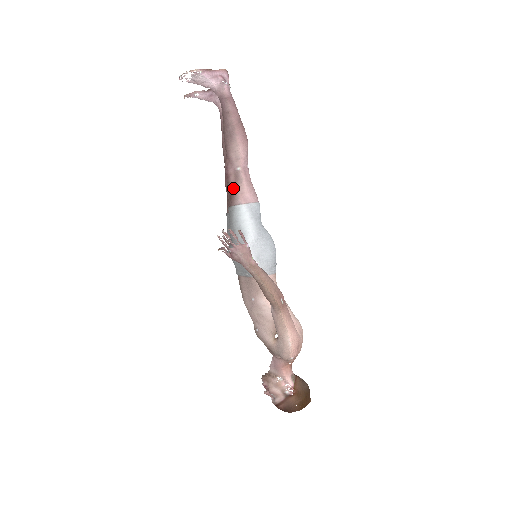
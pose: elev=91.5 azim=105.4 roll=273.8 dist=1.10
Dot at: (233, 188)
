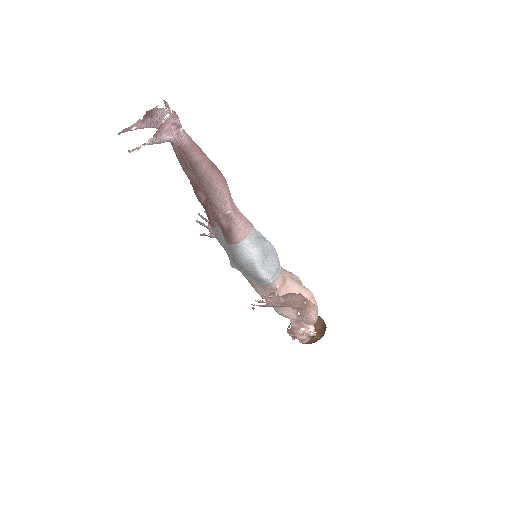
Dot at: (228, 229)
